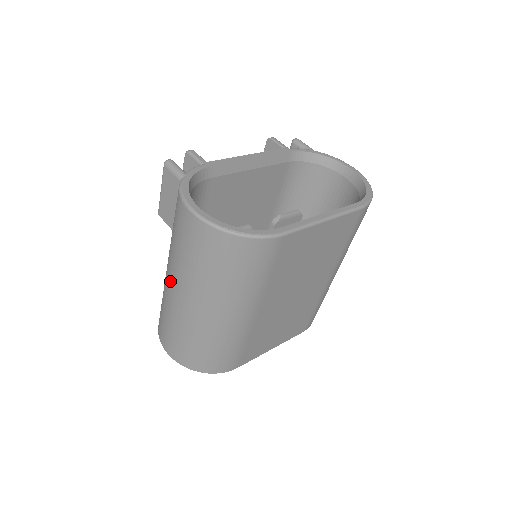
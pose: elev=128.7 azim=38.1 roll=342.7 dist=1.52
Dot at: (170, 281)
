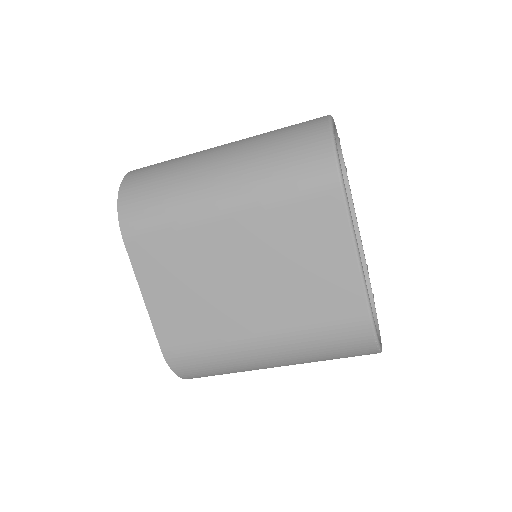
Dot at: occluded
